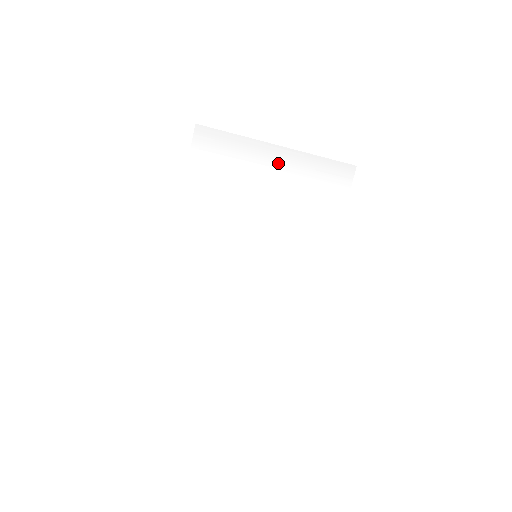
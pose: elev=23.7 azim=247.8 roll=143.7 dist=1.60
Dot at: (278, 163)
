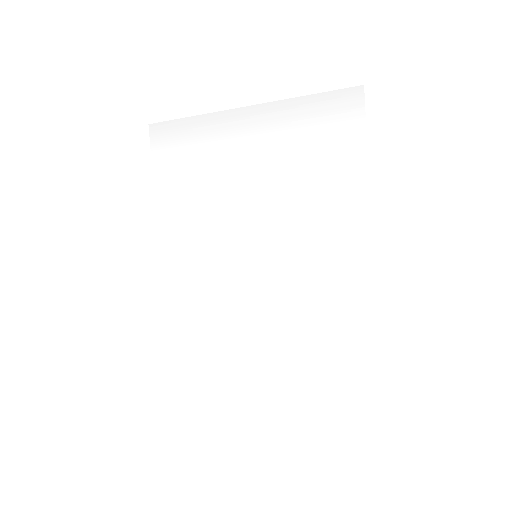
Dot at: (248, 129)
